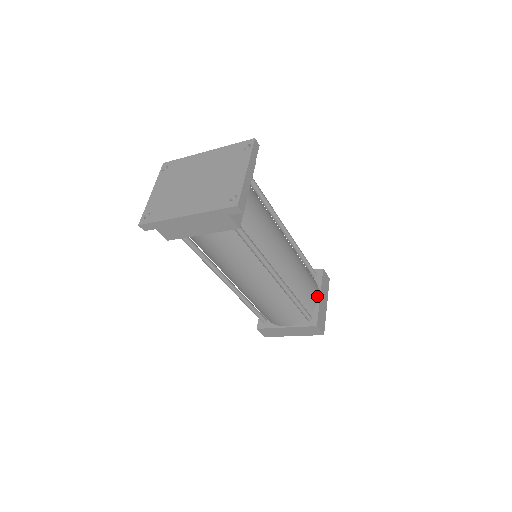
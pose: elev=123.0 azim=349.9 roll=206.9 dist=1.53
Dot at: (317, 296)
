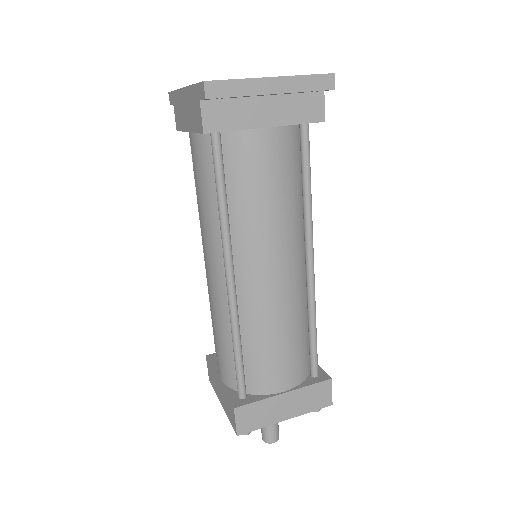
Dot at: (280, 386)
